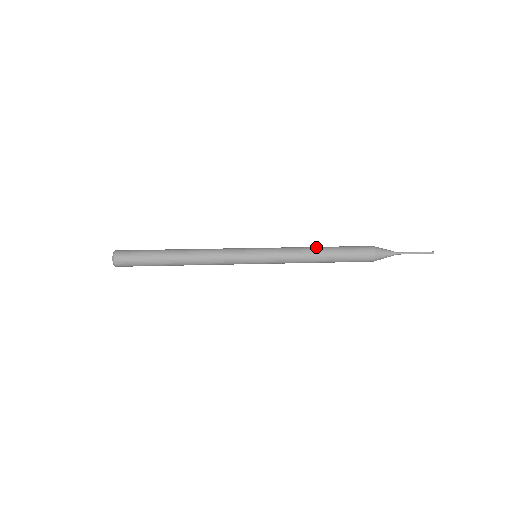
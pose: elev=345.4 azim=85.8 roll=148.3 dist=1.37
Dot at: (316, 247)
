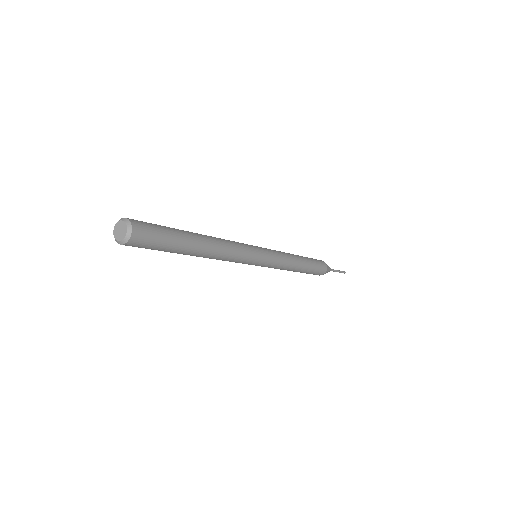
Dot at: occluded
